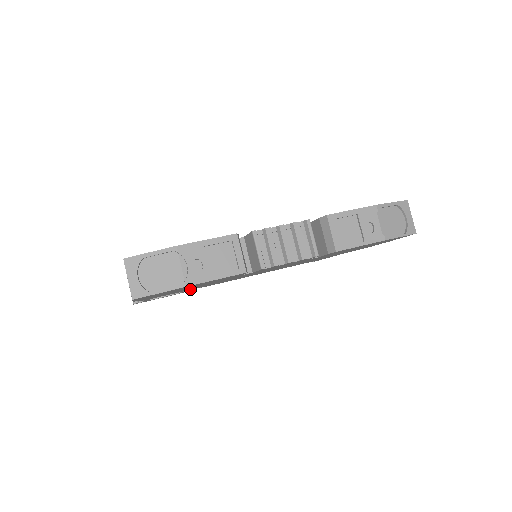
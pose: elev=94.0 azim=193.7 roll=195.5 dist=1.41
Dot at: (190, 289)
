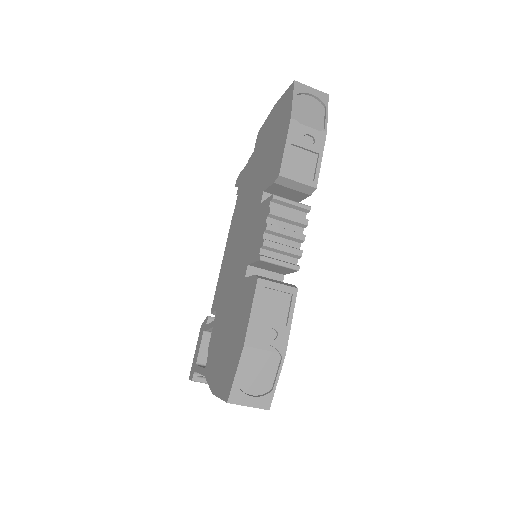
Dot at: occluded
